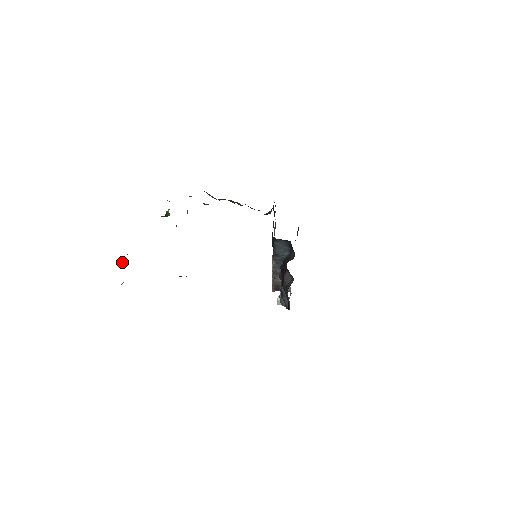
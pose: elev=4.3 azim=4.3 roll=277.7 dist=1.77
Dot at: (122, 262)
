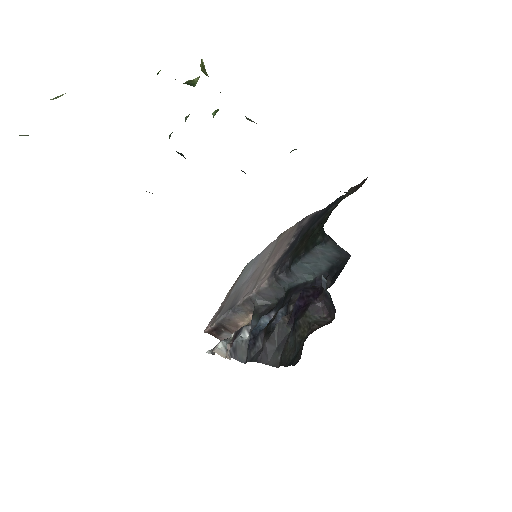
Dot at: occluded
